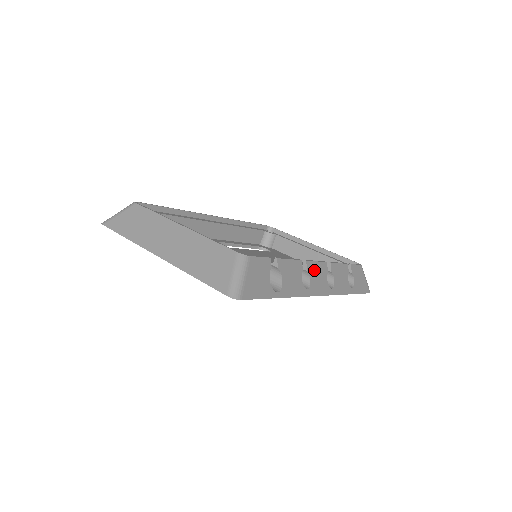
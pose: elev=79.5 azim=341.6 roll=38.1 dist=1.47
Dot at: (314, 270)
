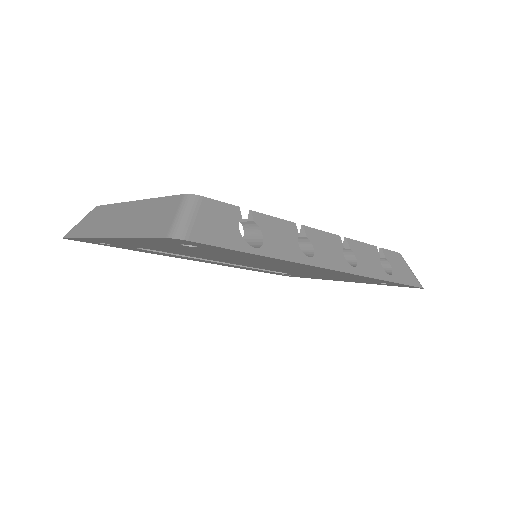
Dot at: (319, 239)
